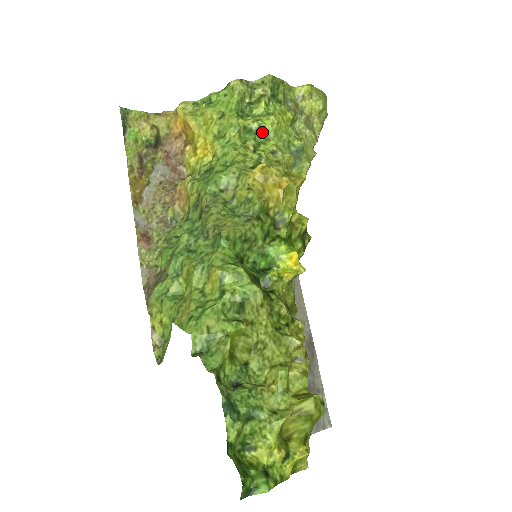
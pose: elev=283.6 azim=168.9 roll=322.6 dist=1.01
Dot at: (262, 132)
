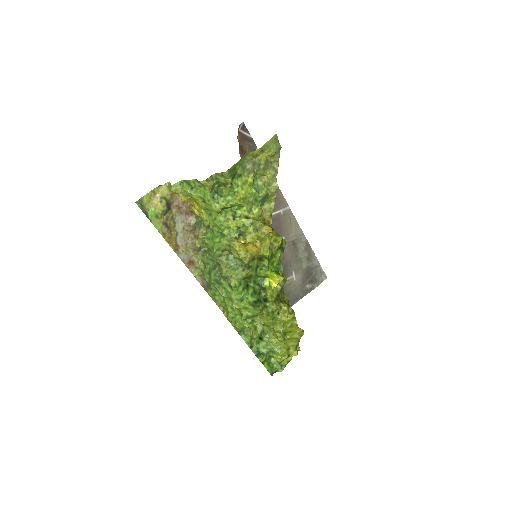
Dot at: (234, 205)
